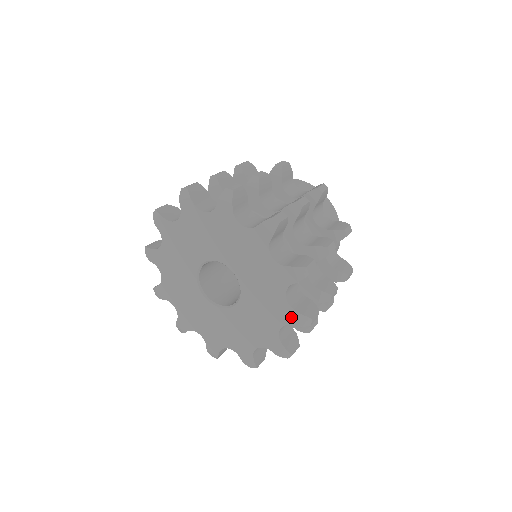
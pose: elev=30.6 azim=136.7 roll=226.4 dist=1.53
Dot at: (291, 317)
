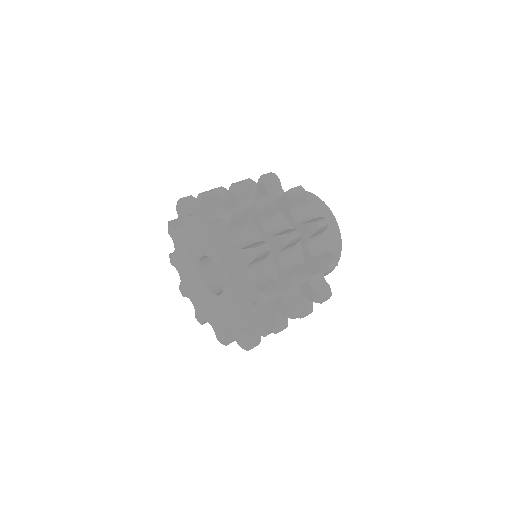
Dot at: (244, 258)
